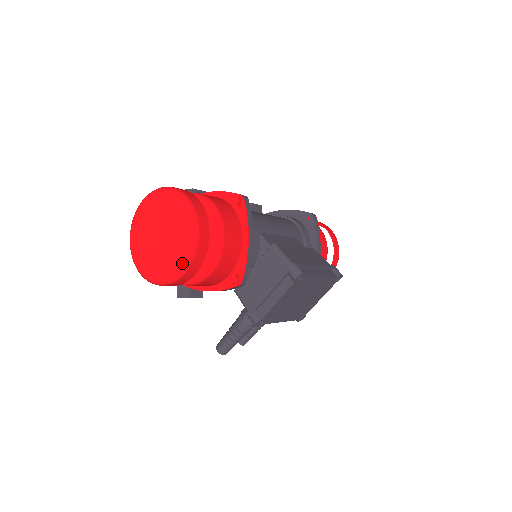
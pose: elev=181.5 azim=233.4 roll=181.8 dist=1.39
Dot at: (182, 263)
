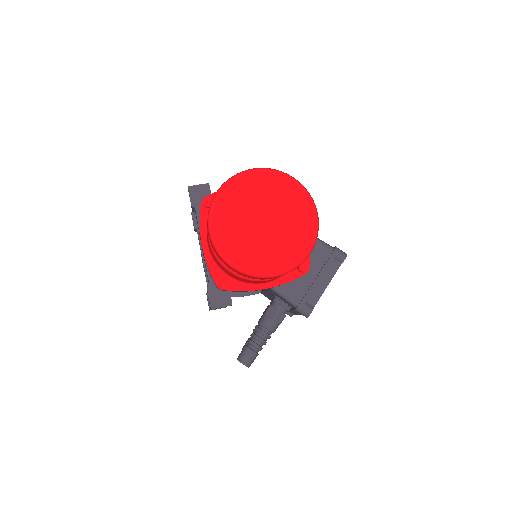
Dot at: (308, 245)
